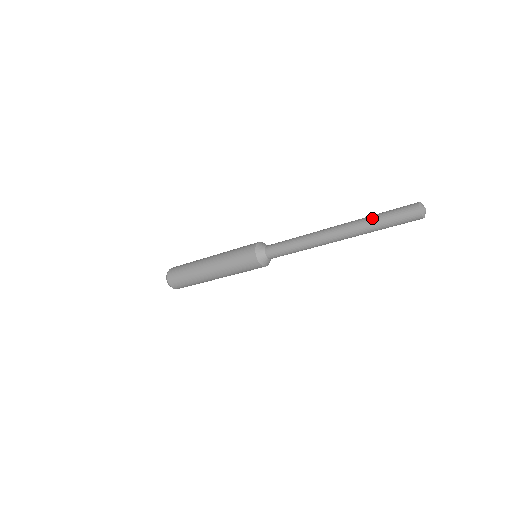
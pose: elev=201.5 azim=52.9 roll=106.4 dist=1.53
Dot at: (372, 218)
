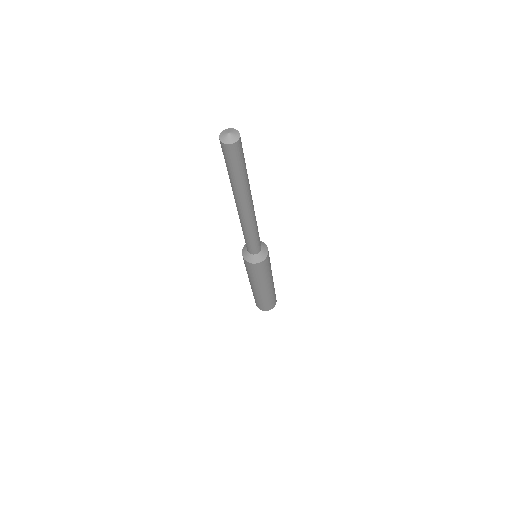
Dot at: occluded
